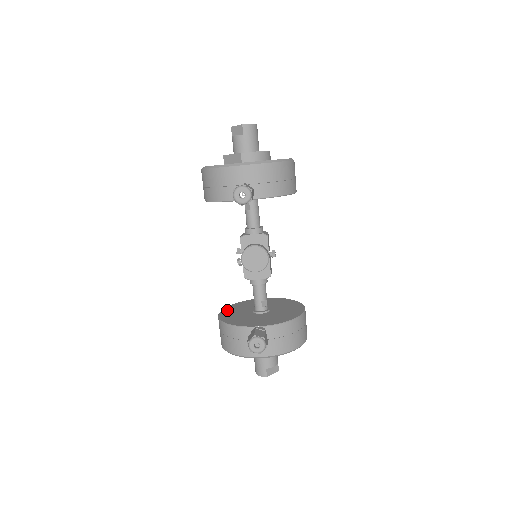
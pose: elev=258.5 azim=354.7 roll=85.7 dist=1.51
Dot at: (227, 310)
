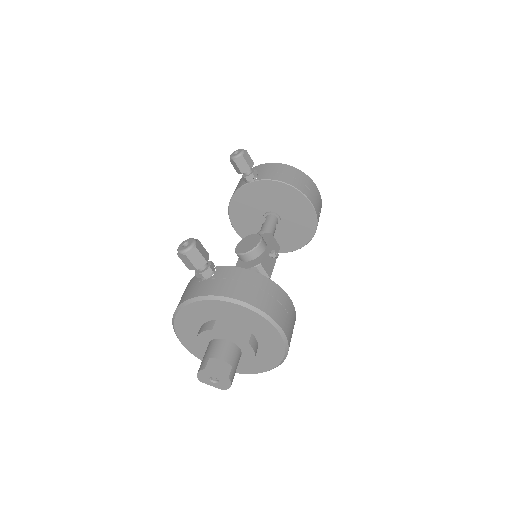
Dot at: occluded
